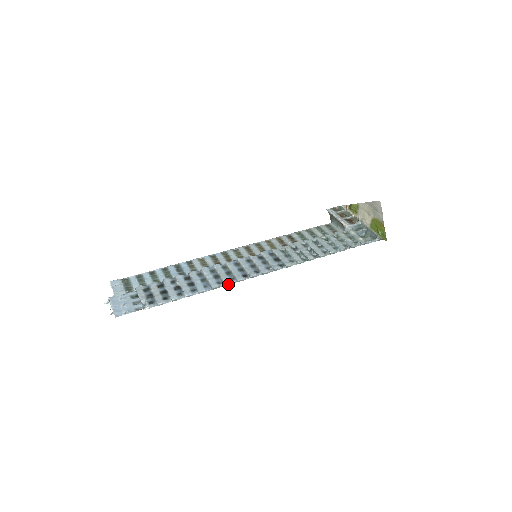
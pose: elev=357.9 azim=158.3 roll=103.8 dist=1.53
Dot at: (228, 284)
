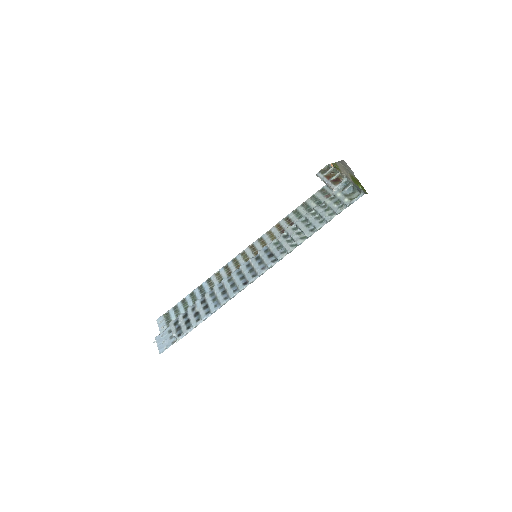
Dot at: (233, 297)
